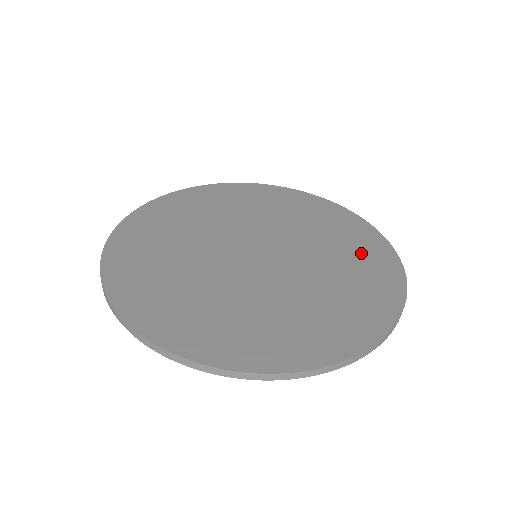
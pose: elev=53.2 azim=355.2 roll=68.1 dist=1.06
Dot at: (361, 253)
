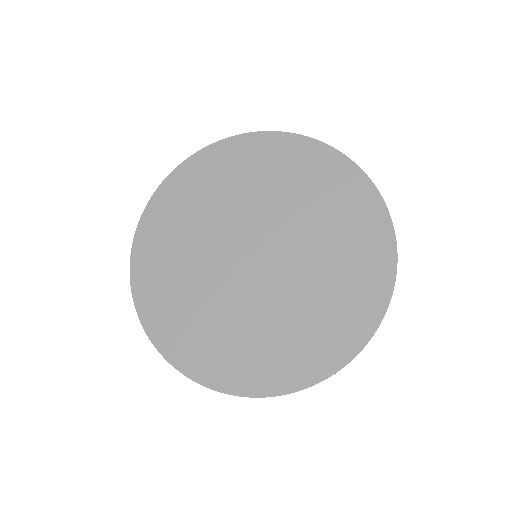
Dot at: (357, 266)
